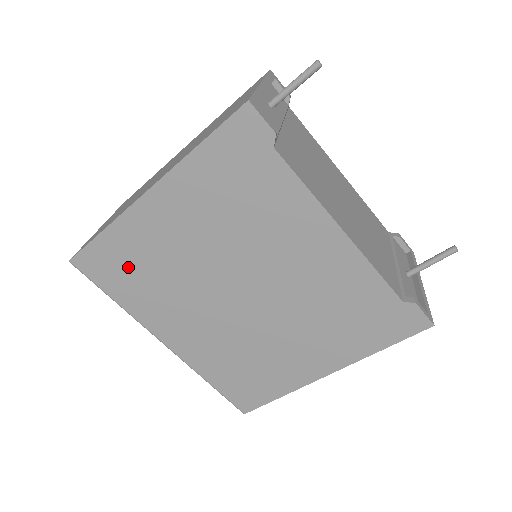
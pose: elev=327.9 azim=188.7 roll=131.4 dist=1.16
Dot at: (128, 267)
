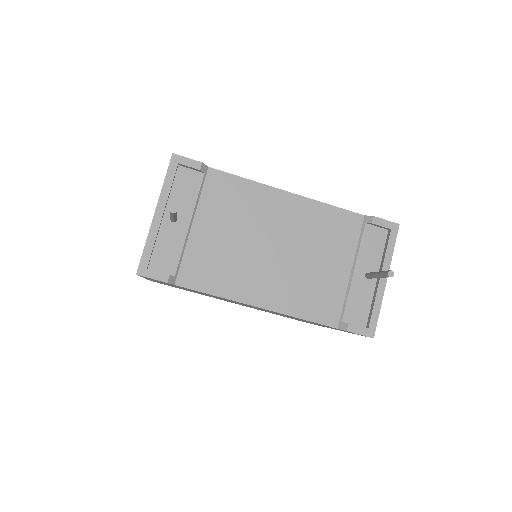
Dot at: occluded
